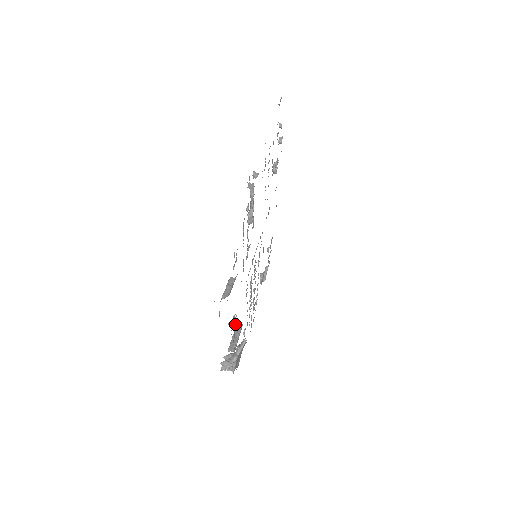
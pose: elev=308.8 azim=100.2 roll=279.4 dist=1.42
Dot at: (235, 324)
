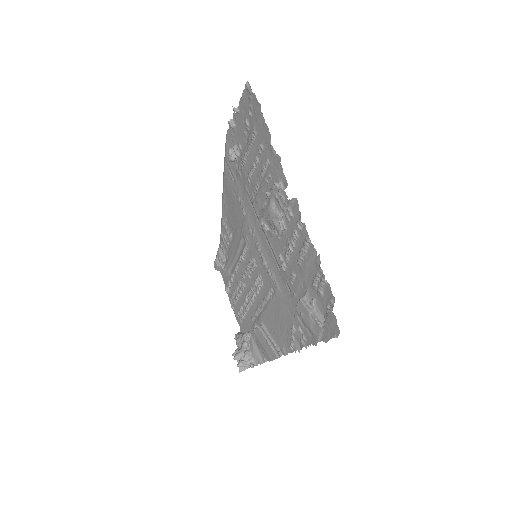
Dot at: (255, 328)
